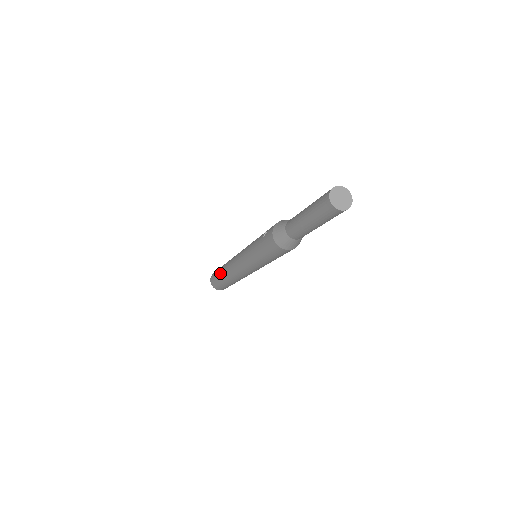
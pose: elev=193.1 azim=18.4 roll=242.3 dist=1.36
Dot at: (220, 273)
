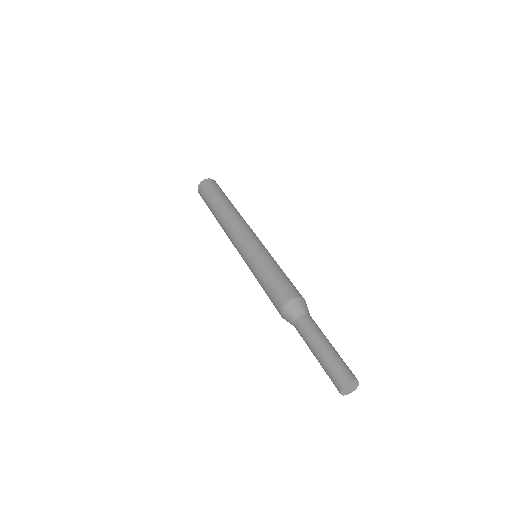
Dot at: (213, 208)
